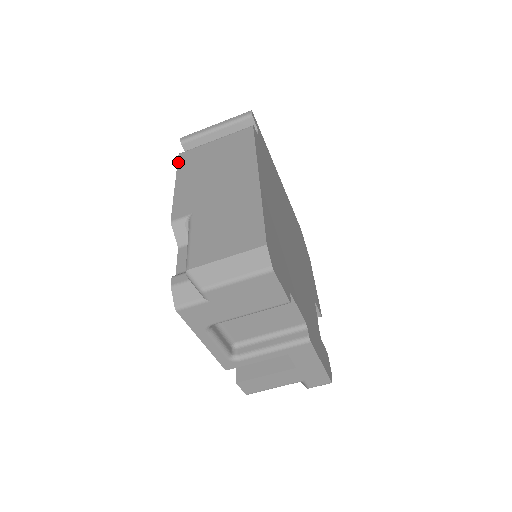
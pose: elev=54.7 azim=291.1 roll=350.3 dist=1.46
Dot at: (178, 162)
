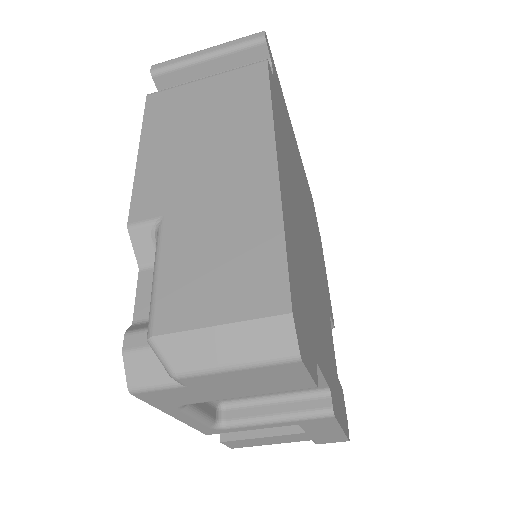
Dot at: (145, 110)
